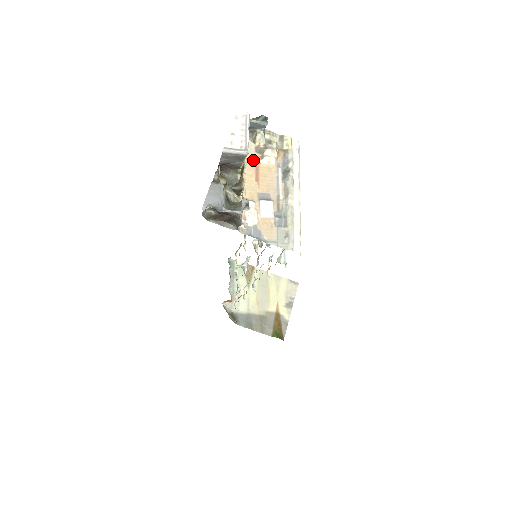
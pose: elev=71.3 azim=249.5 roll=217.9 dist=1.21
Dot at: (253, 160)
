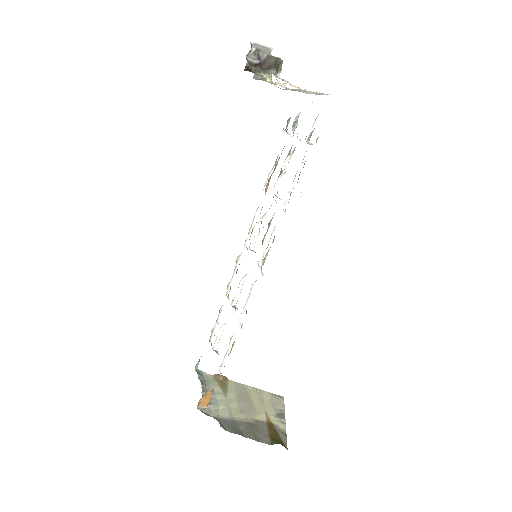
Dot at: occluded
